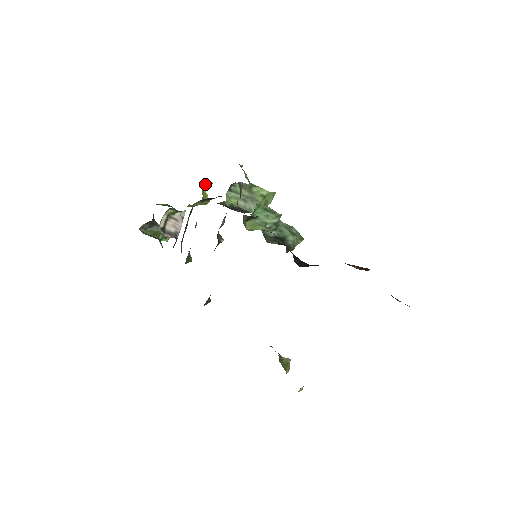
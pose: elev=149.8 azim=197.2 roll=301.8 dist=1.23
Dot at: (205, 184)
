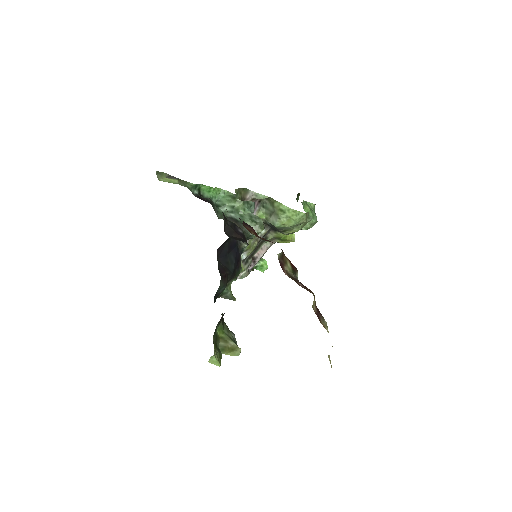
Dot at: occluded
